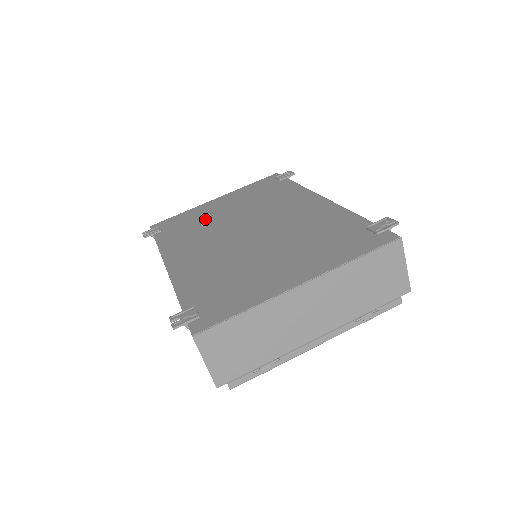
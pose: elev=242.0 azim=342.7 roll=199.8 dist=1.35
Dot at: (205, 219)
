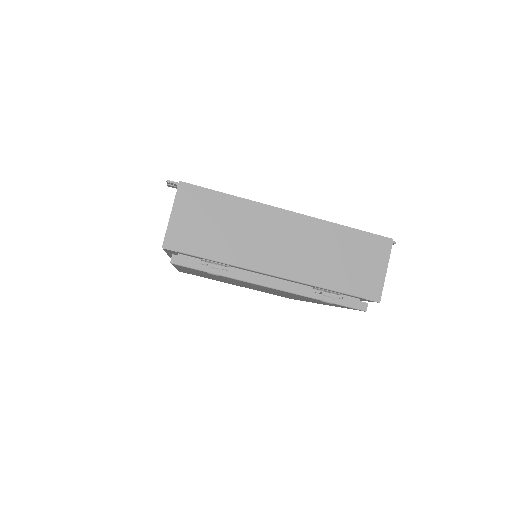
Dot at: occluded
